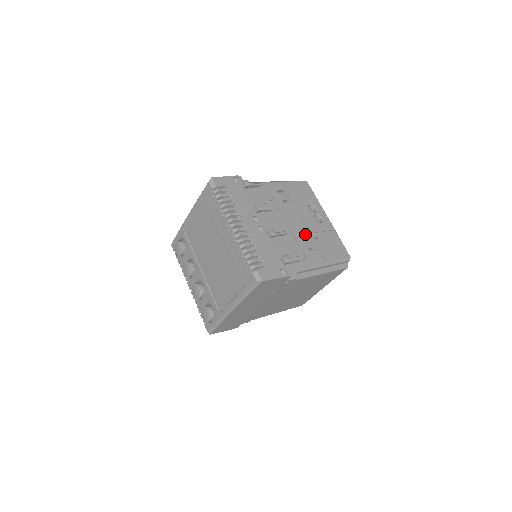
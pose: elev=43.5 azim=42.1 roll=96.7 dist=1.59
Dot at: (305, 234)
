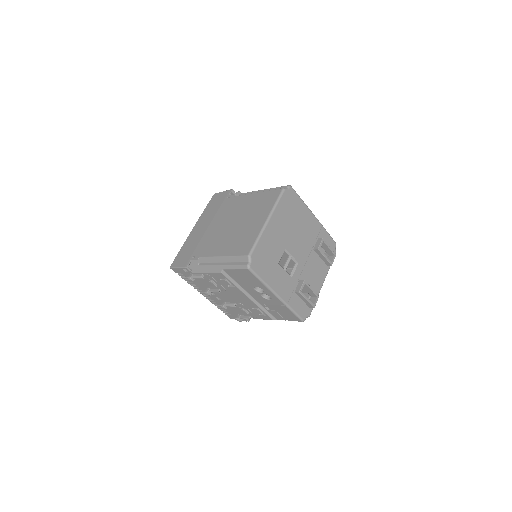
Dot at: (253, 306)
